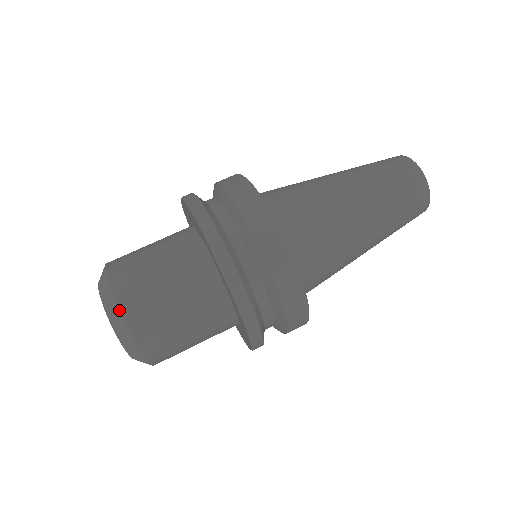
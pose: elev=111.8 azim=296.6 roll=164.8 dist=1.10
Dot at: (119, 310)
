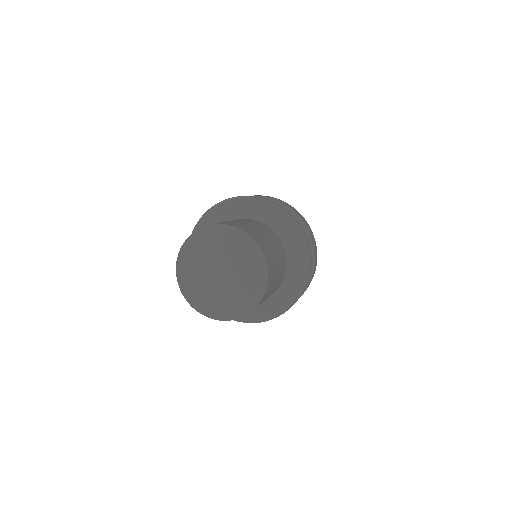
Dot at: (205, 226)
